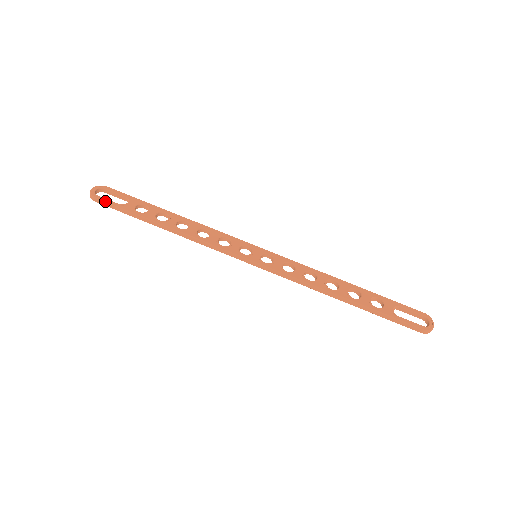
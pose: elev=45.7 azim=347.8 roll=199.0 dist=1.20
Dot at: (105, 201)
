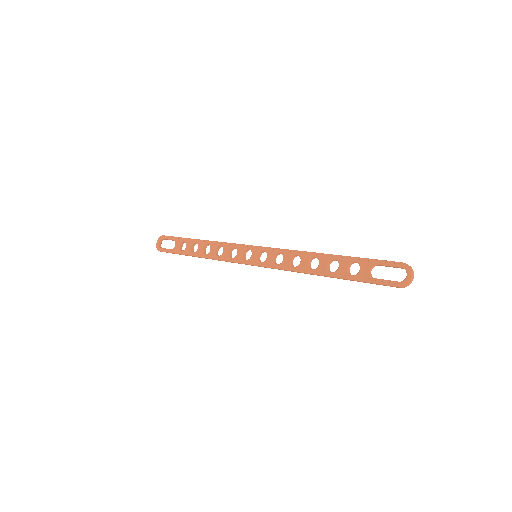
Dot at: (164, 251)
